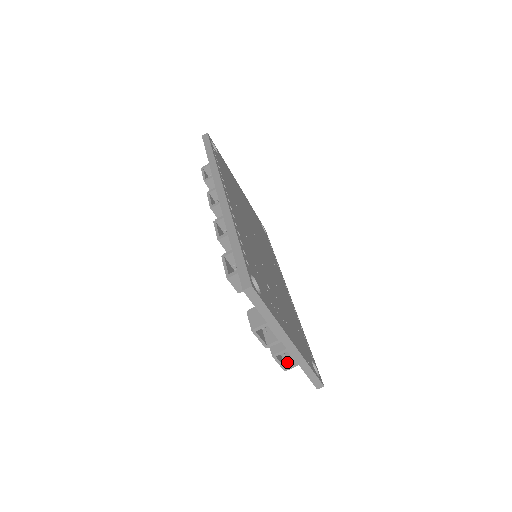
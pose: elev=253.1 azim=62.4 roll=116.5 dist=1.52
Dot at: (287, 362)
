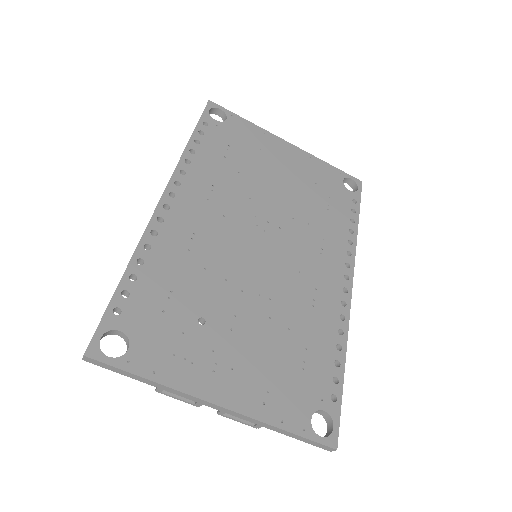
Dot at: occluded
